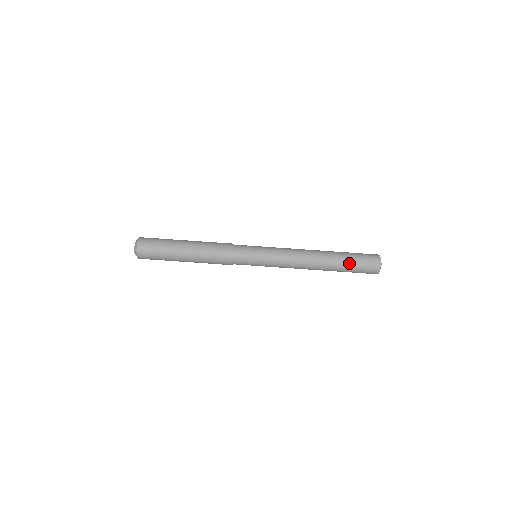
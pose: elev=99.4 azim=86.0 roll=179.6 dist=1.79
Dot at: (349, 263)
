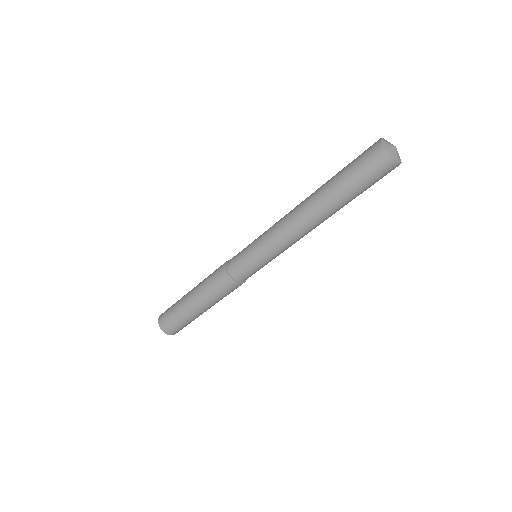
Dot at: occluded
